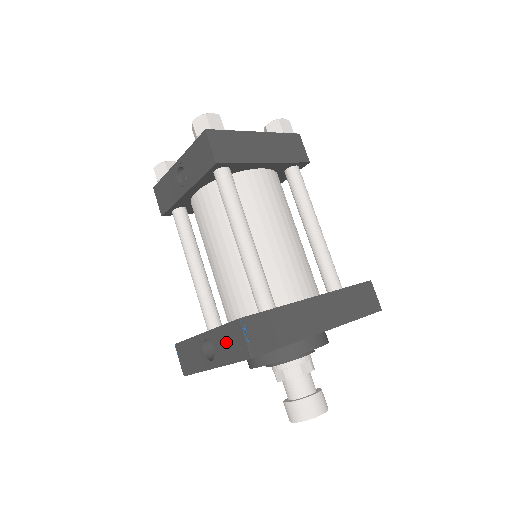
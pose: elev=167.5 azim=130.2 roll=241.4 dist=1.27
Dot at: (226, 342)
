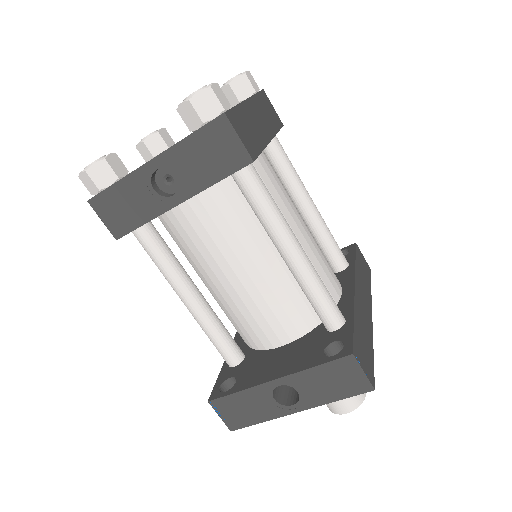
Dot at: (325, 382)
